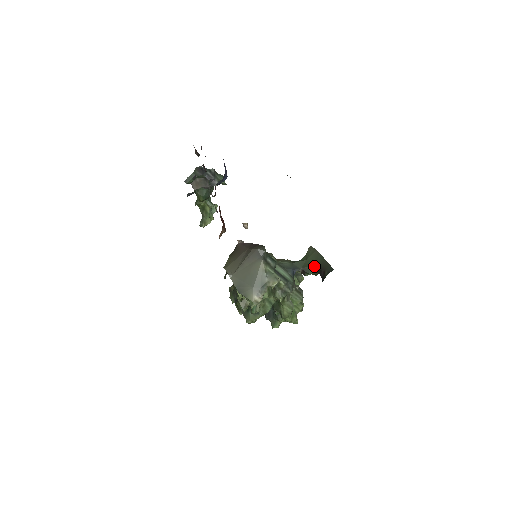
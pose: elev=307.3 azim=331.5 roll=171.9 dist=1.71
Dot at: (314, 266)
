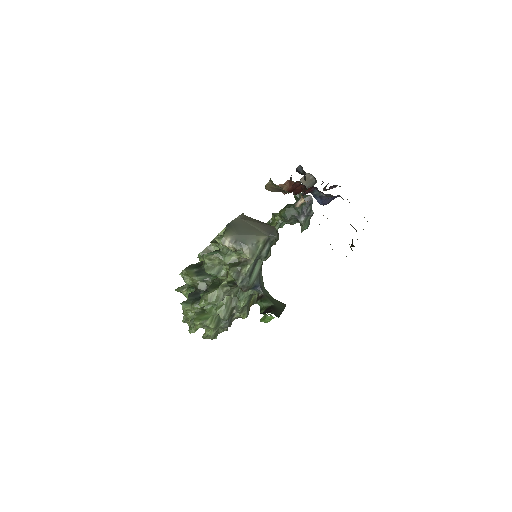
Dot at: (272, 303)
